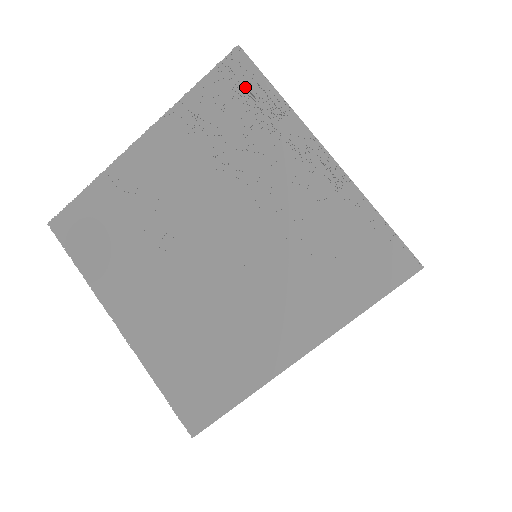
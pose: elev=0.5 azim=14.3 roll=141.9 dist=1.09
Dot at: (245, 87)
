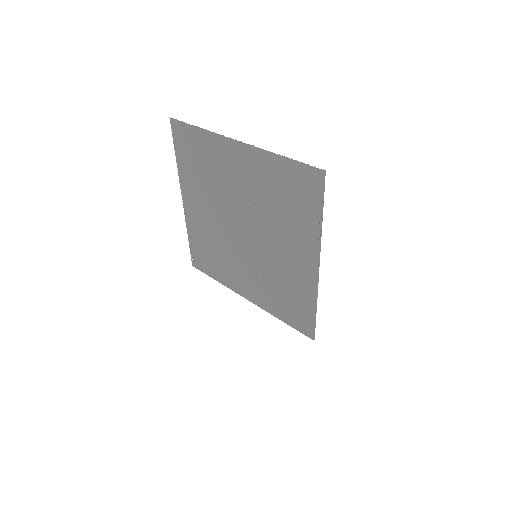
Dot at: (309, 195)
